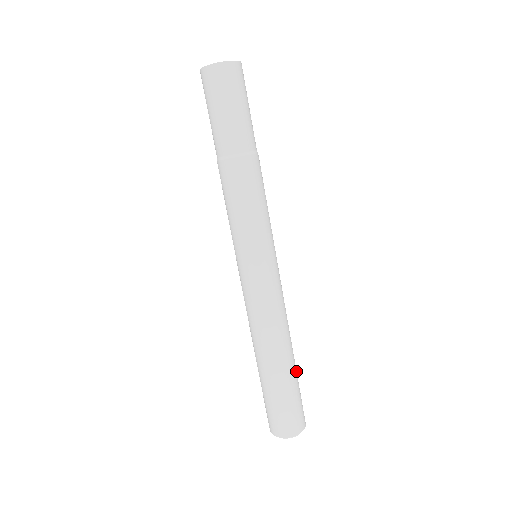
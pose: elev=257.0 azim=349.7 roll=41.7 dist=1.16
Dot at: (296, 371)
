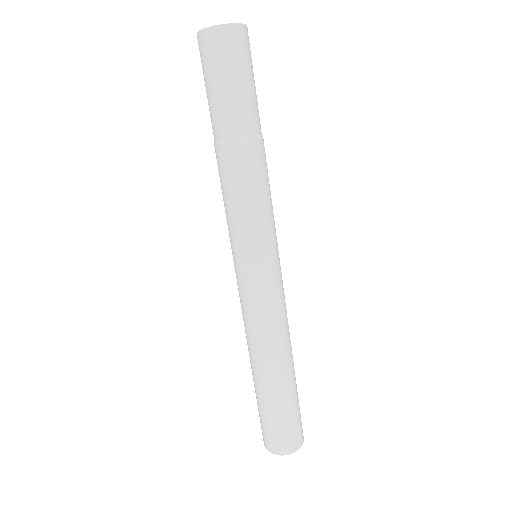
Dot at: (291, 391)
